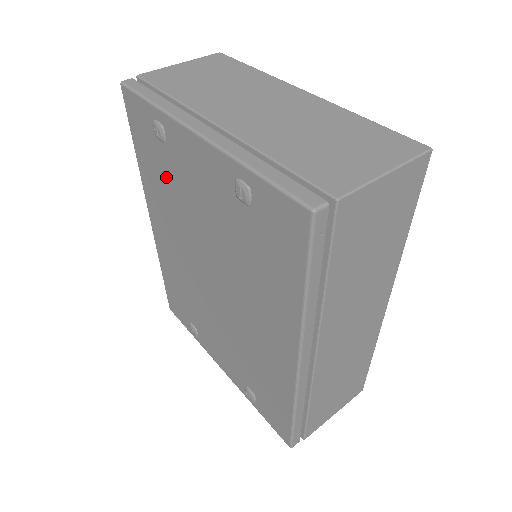
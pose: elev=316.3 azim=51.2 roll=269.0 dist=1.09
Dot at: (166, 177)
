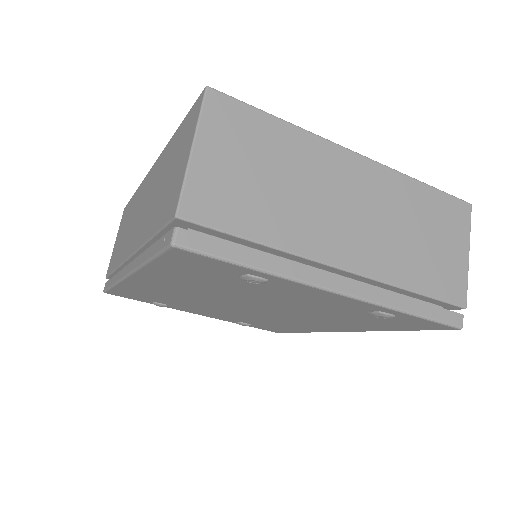
Dot at: (224, 284)
